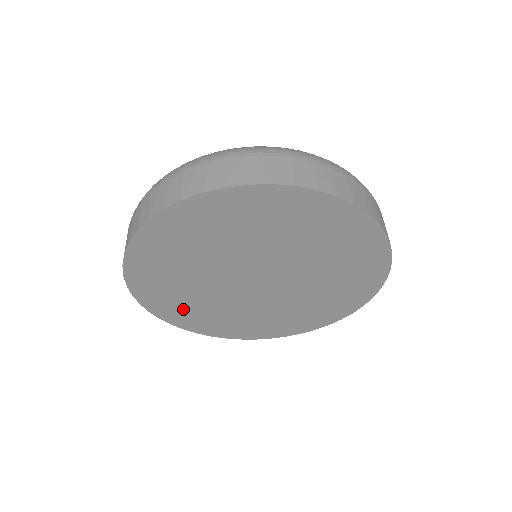
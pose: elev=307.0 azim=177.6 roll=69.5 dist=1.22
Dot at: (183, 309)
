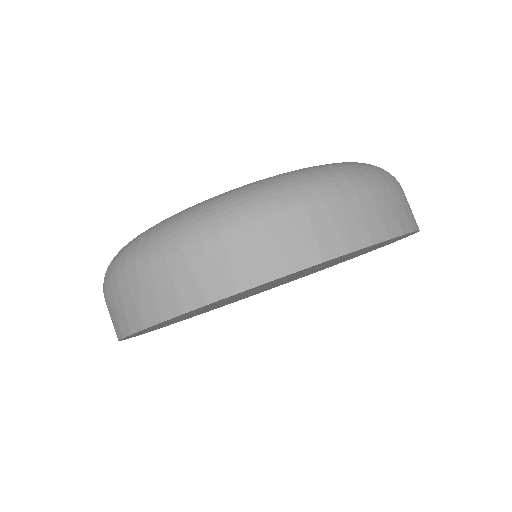
Dot at: occluded
